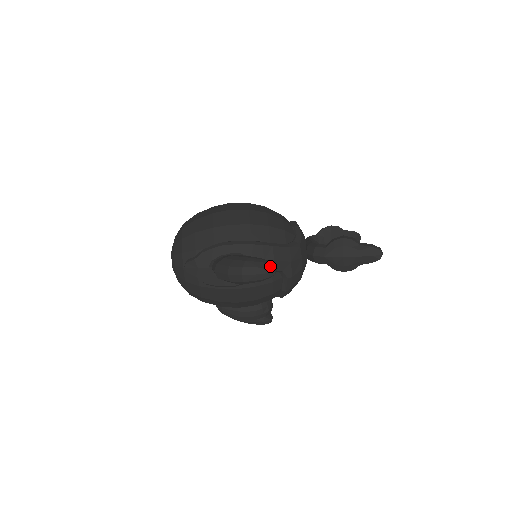
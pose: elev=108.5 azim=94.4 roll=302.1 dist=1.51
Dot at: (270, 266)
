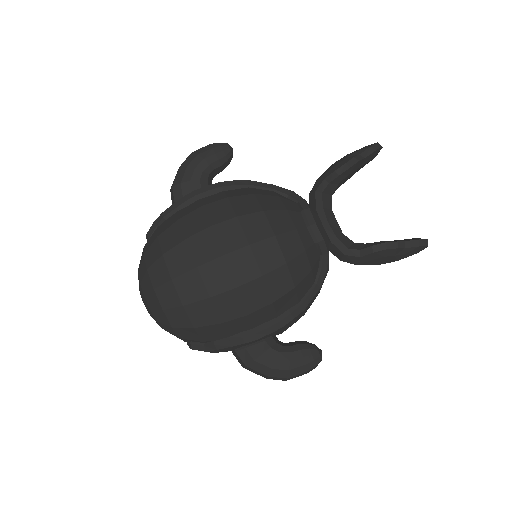
Dot at: (317, 362)
